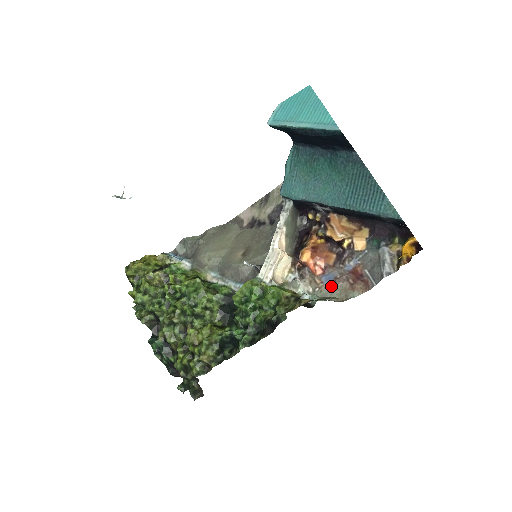
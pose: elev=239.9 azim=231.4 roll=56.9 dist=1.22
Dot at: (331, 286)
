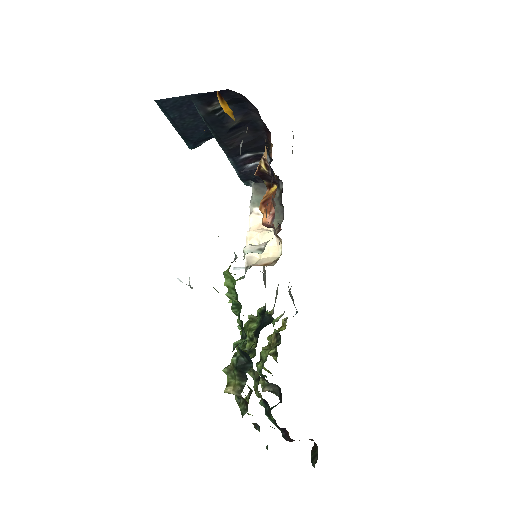
Dot at: occluded
